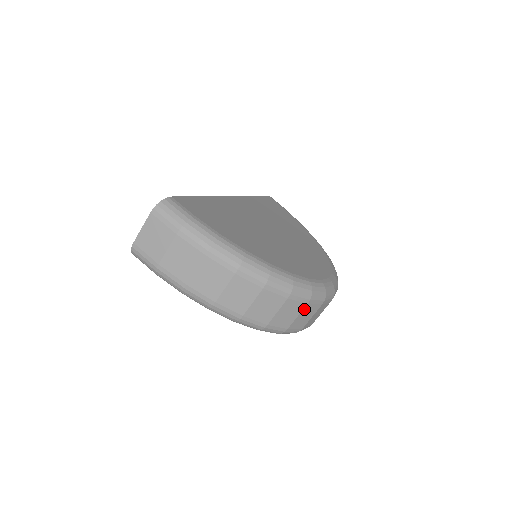
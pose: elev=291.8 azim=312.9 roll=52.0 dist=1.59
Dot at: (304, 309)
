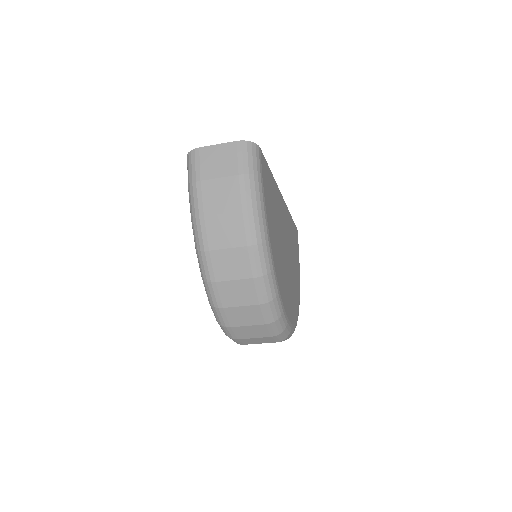
Dot at: (258, 325)
